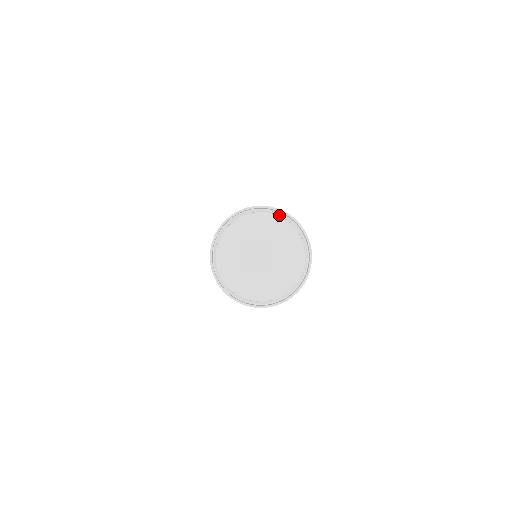
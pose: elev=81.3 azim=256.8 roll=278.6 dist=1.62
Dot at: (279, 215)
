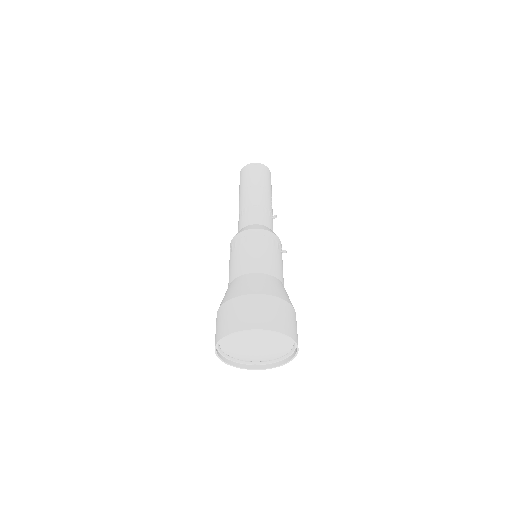
Dot at: (265, 326)
